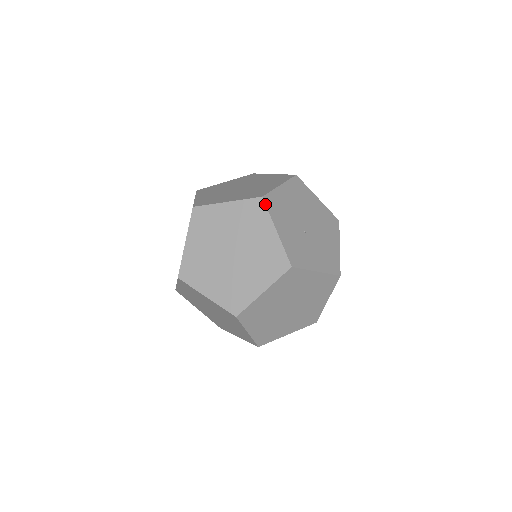
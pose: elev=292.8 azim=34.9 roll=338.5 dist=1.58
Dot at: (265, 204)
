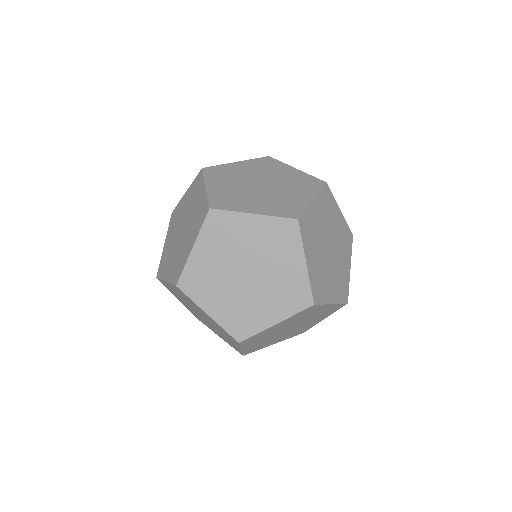
Dot at: (203, 172)
